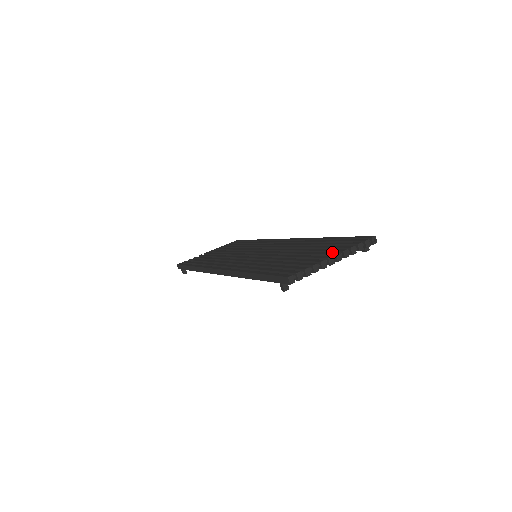
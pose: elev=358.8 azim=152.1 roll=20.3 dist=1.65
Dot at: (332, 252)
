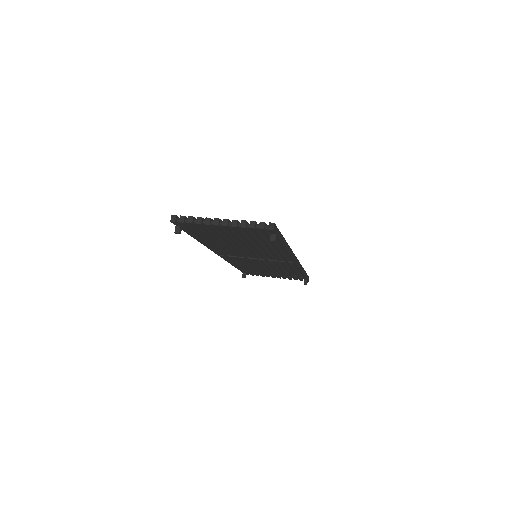
Dot at: occluded
